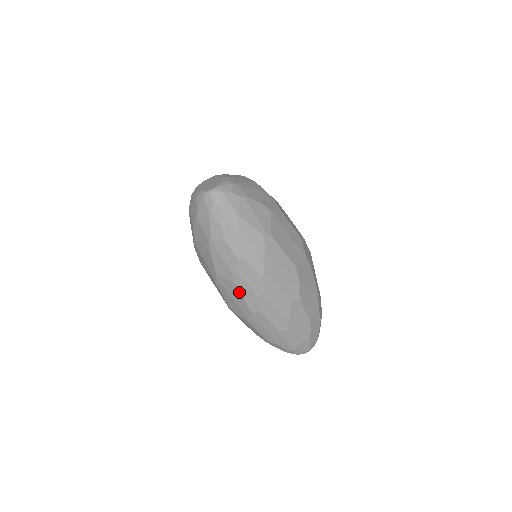
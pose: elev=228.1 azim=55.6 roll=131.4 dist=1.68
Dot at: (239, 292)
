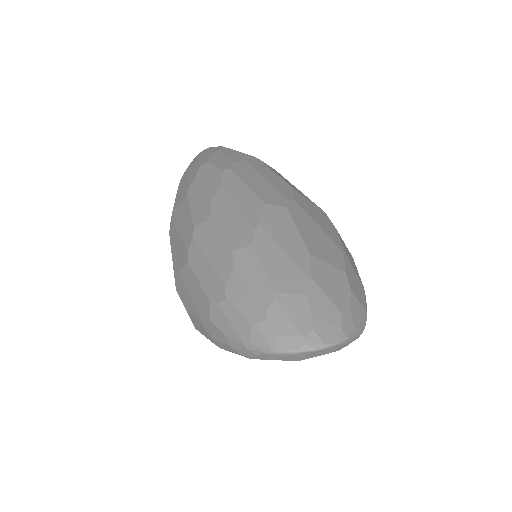
Dot at: (188, 206)
